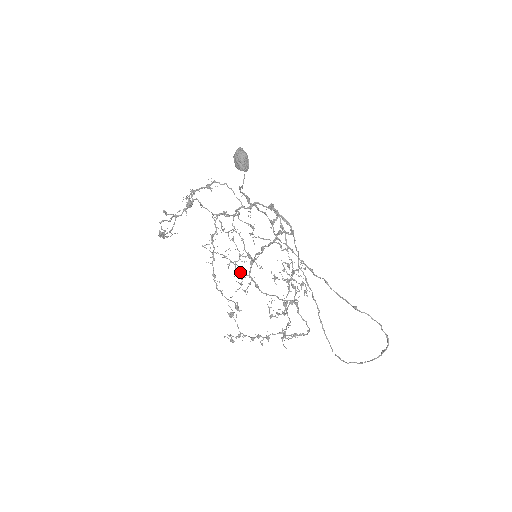
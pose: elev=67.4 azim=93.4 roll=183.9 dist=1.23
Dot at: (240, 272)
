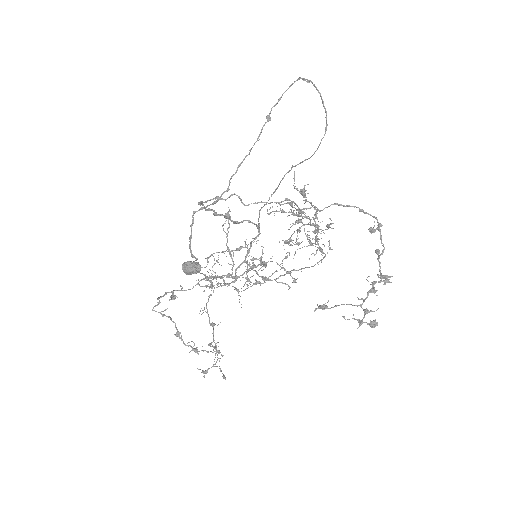
Dot at: (256, 267)
